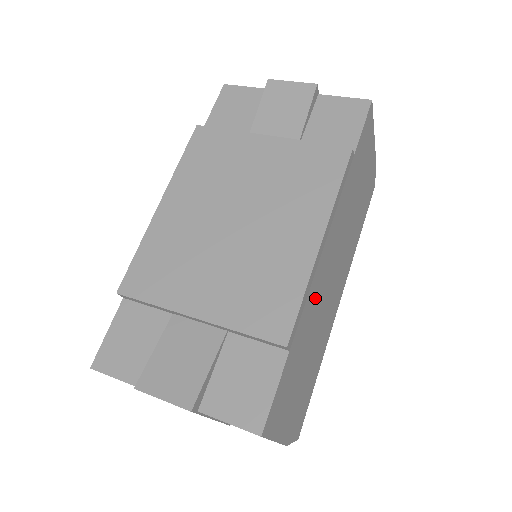
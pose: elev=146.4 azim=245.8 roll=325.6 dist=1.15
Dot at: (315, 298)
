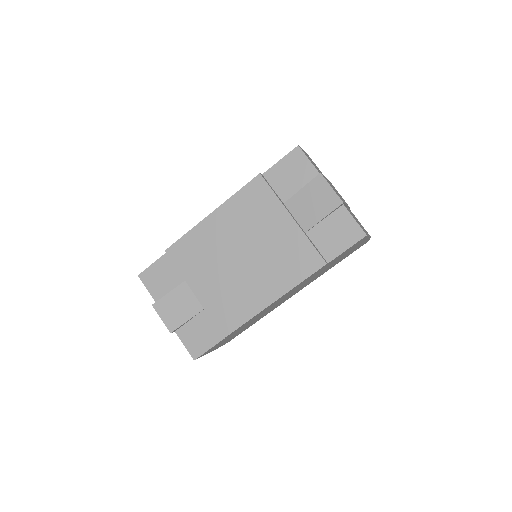
Dot at: occluded
